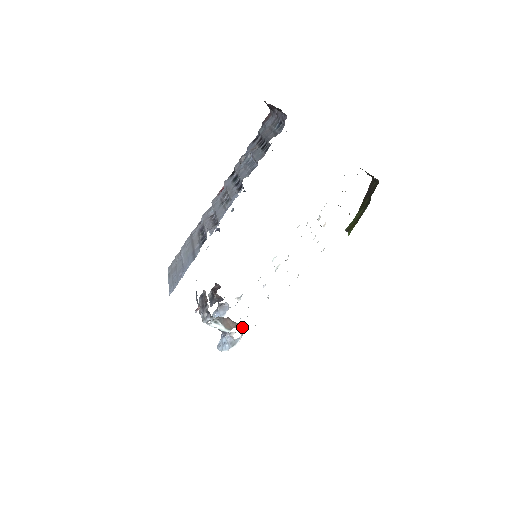
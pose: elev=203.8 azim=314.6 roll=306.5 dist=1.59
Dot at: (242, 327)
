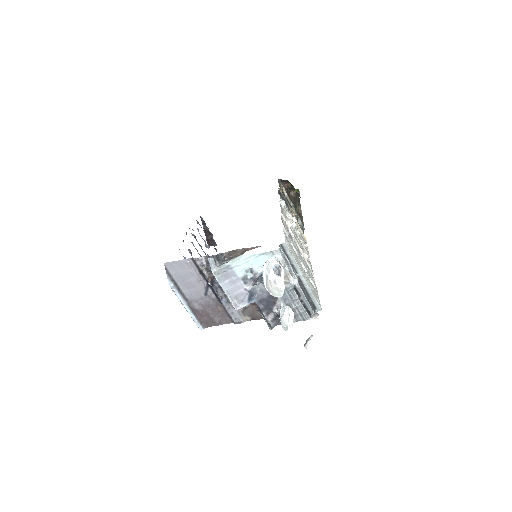
Dot at: occluded
